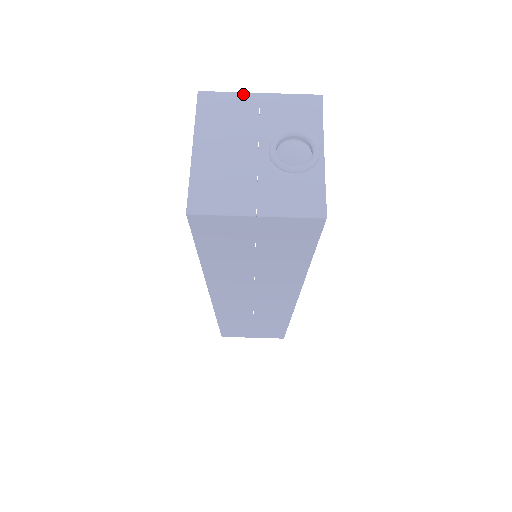
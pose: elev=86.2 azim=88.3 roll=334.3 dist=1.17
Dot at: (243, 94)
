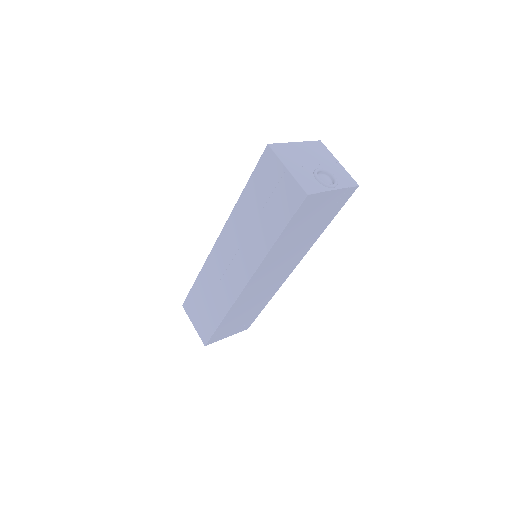
Dot at: (333, 156)
